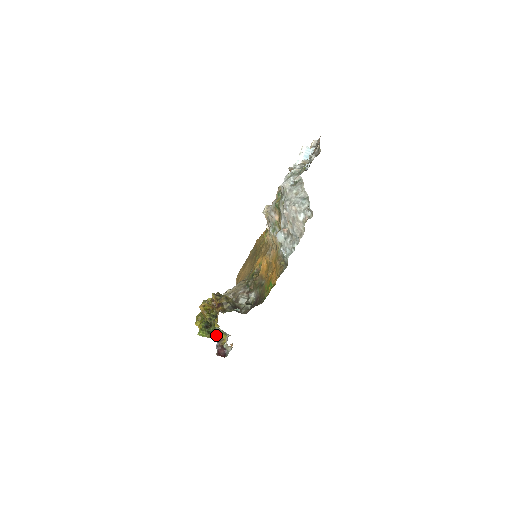
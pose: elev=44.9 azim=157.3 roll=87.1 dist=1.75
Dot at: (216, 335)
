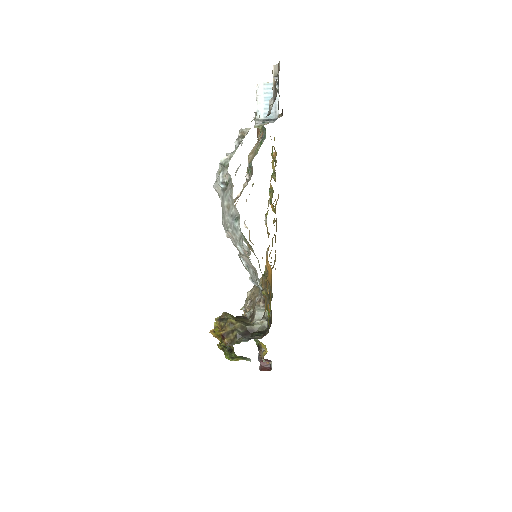
Dot at: (244, 357)
